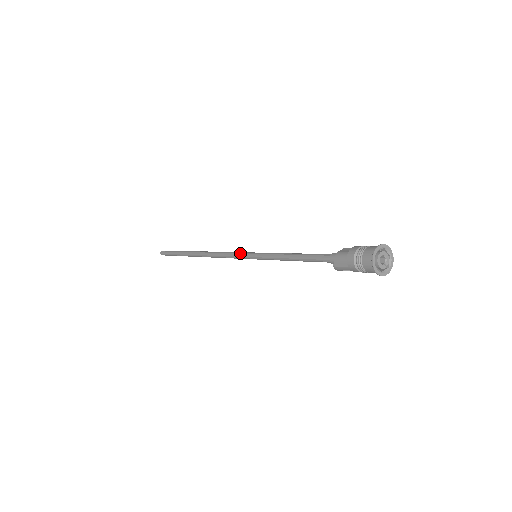
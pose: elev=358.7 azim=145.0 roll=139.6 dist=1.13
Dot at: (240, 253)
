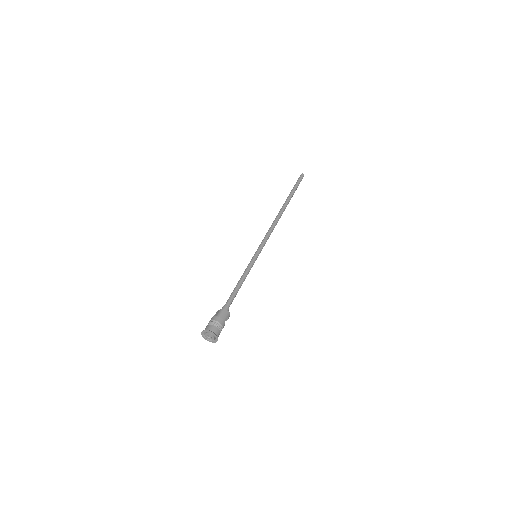
Dot at: (261, 244)
